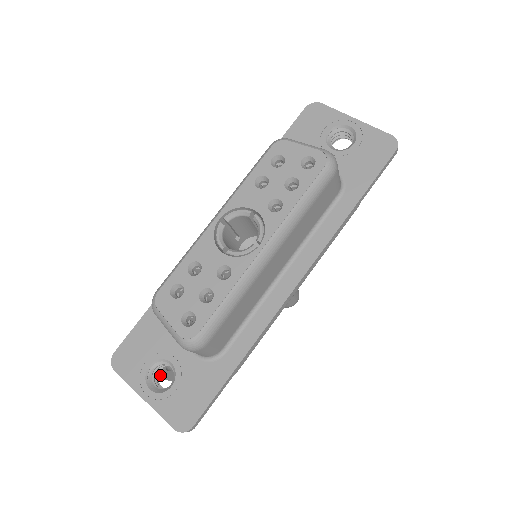
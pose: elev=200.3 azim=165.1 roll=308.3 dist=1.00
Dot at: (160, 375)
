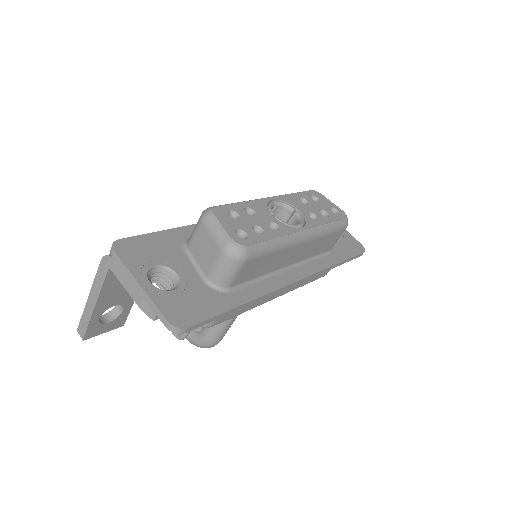
Dot at: (95, 314)
